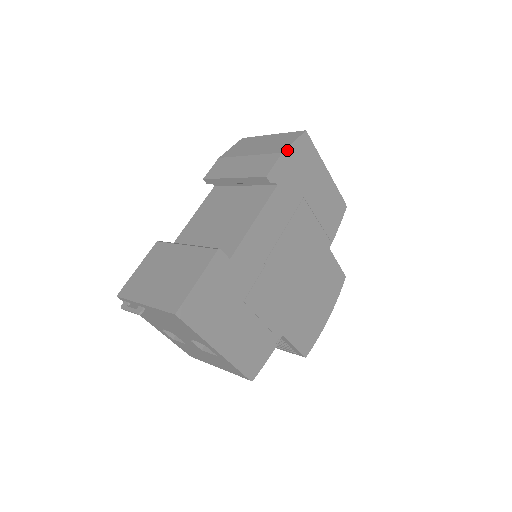
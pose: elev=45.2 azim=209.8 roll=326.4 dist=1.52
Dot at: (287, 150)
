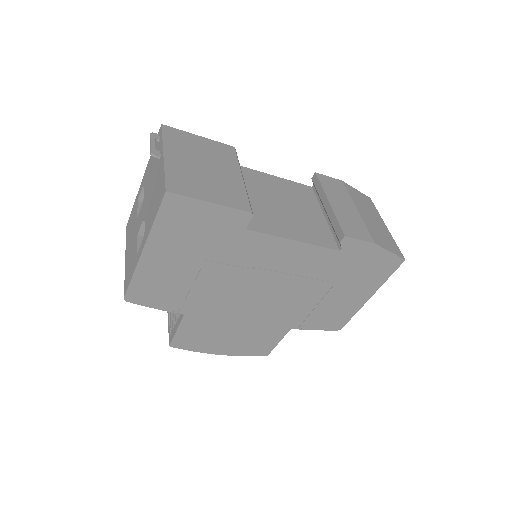
Dot at: (379, 248)
